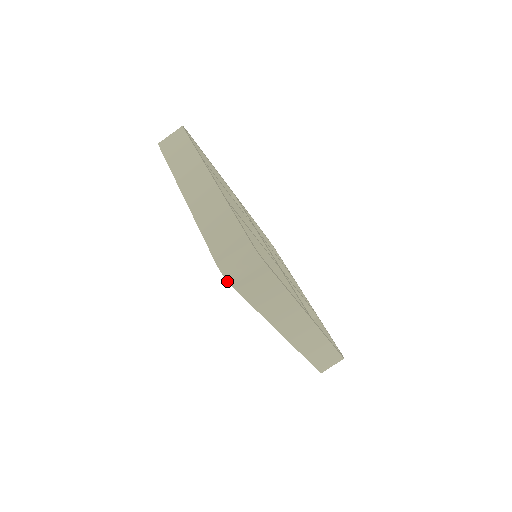
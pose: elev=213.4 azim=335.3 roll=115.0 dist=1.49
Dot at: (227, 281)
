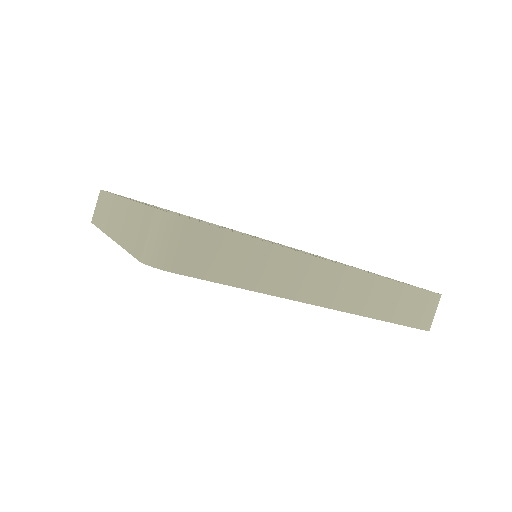
Dot at: occluded
